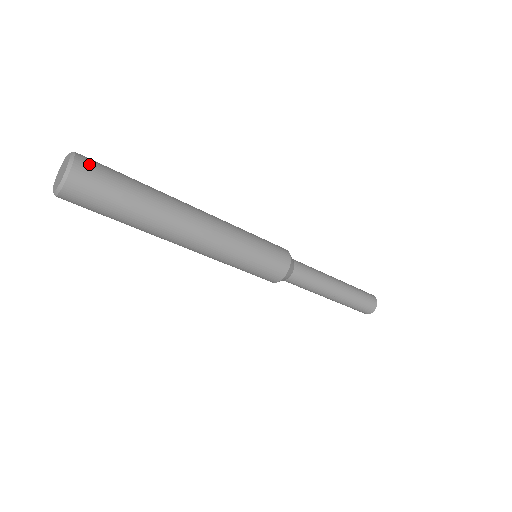
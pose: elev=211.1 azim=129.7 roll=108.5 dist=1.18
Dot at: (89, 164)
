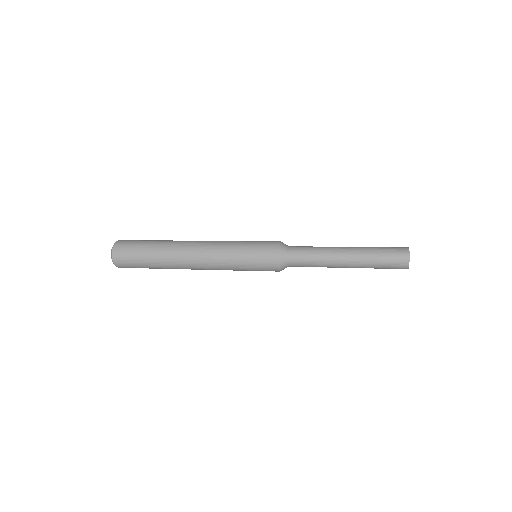
Dot at: (120, 259)
